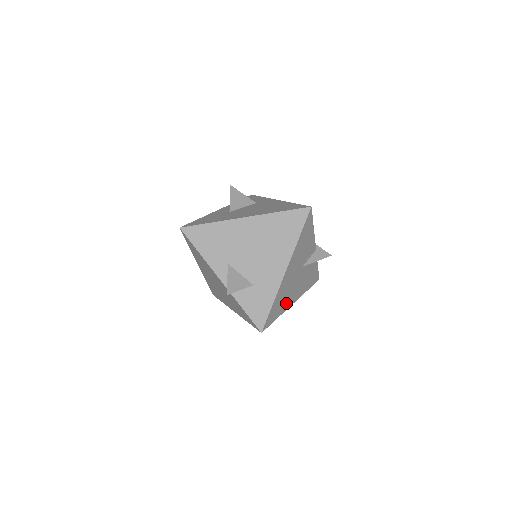
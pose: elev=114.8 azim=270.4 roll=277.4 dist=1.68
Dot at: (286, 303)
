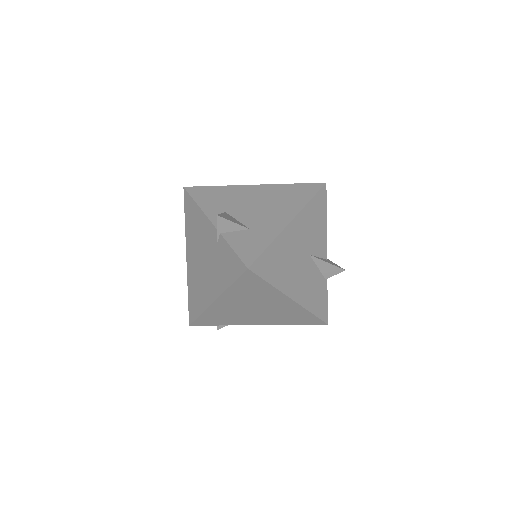
Dot at: (284, 280)
